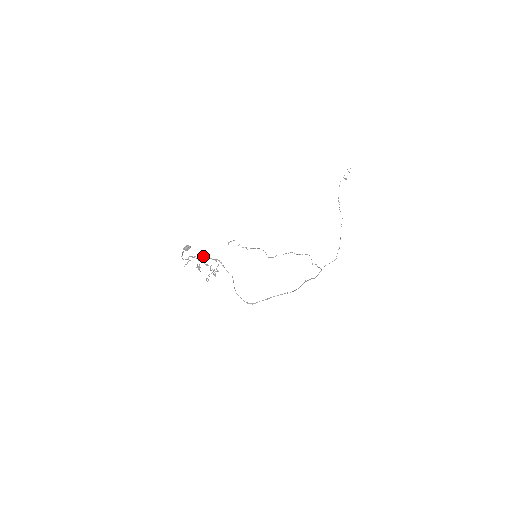
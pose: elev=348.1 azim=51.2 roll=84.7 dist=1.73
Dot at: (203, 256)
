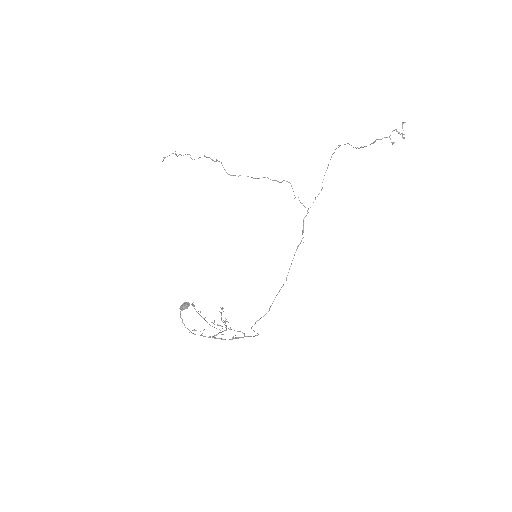
Dot at: occluded
